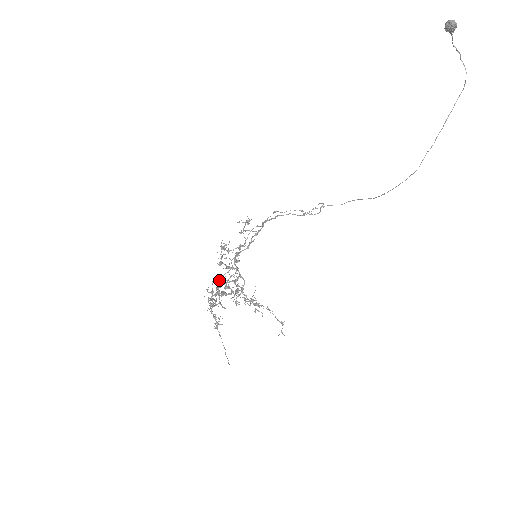
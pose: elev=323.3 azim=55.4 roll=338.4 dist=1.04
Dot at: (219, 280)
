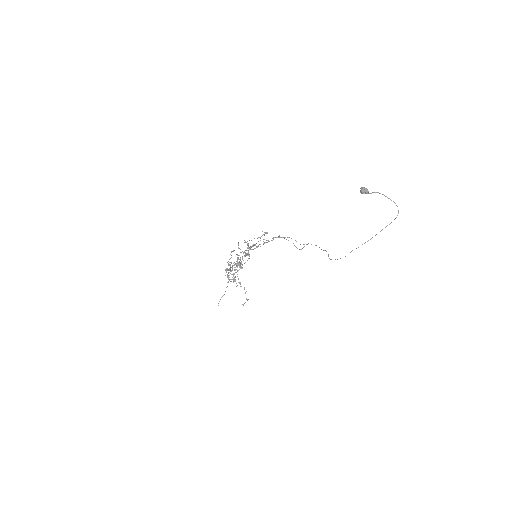
Dot at: (237, 258)
